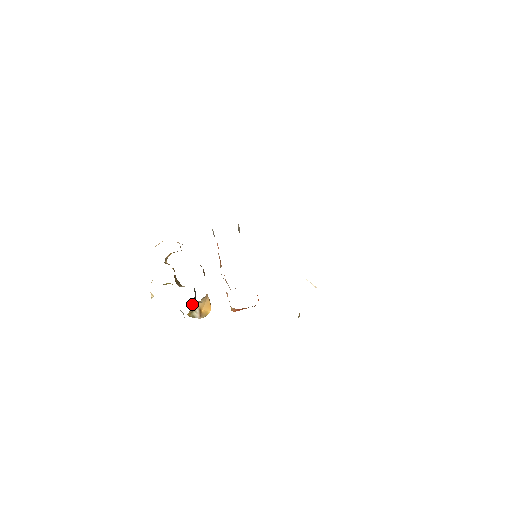
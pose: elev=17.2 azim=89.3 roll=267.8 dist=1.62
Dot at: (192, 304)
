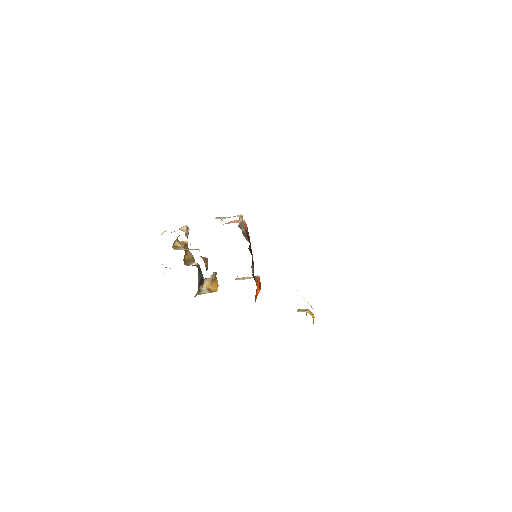
Dot at: occluded
